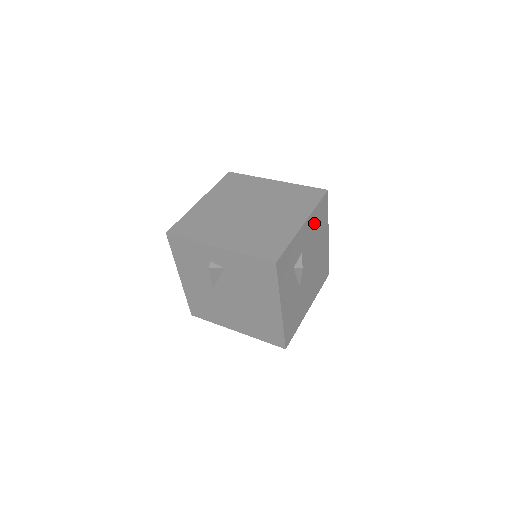
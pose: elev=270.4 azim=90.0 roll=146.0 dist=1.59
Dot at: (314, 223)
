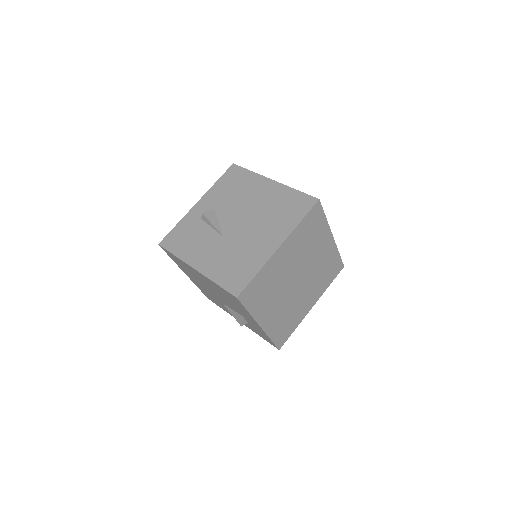
Dot at: occluded
